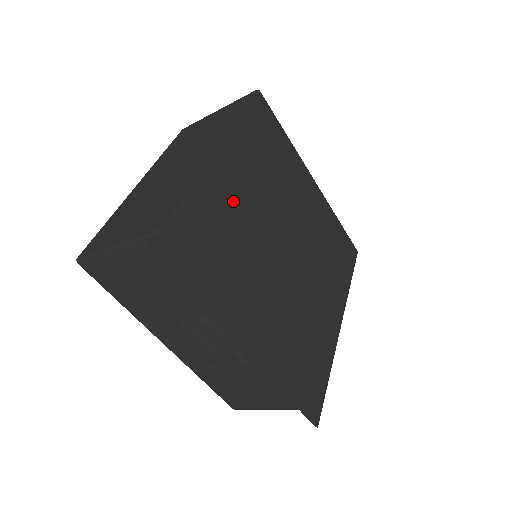
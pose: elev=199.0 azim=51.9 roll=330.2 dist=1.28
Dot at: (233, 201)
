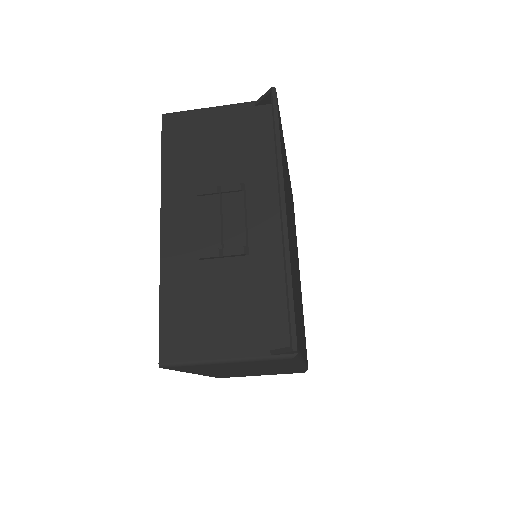
Dot at: (287, 172)
